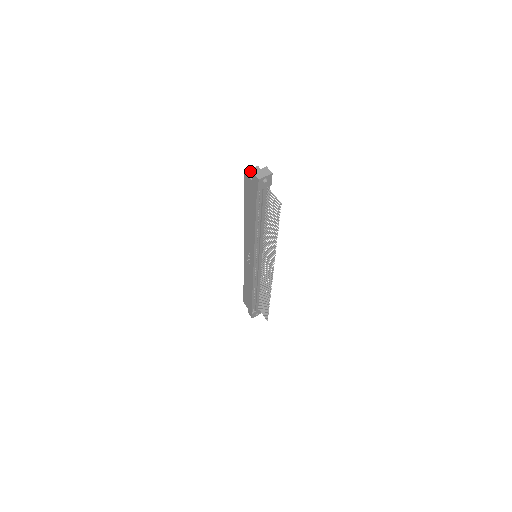
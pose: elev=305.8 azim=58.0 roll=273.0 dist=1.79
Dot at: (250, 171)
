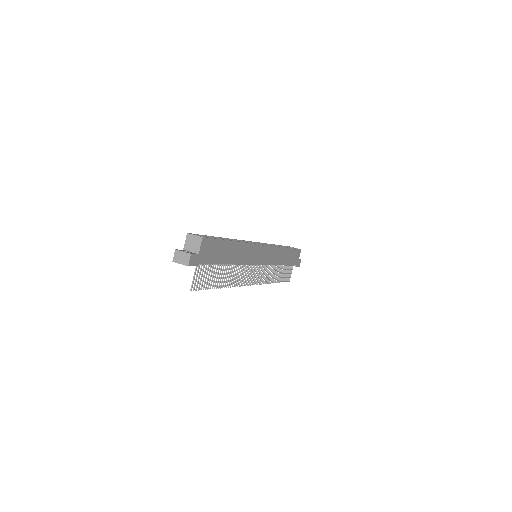
Dot at: (191, 237)
